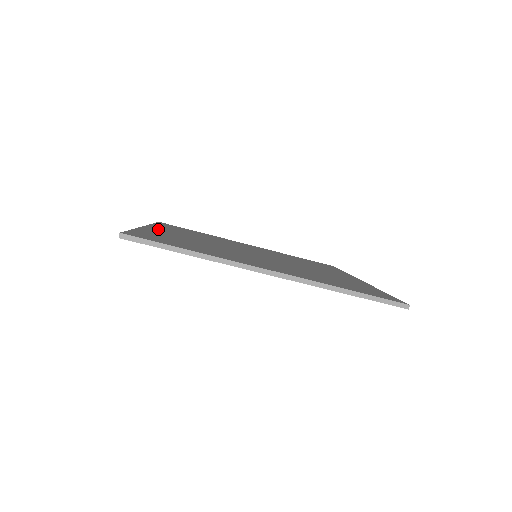
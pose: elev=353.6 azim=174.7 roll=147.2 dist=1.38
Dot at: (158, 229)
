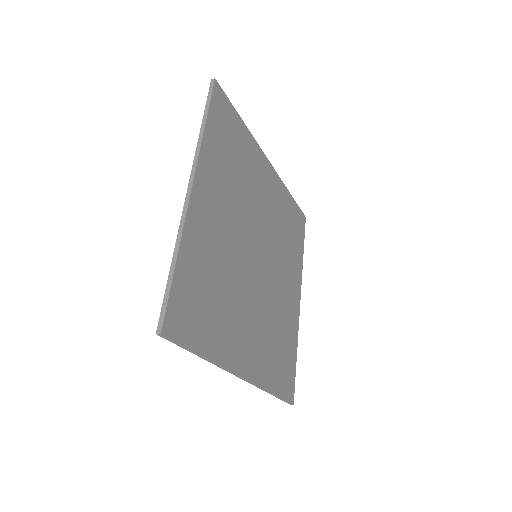
Dot at: (202, 197)
